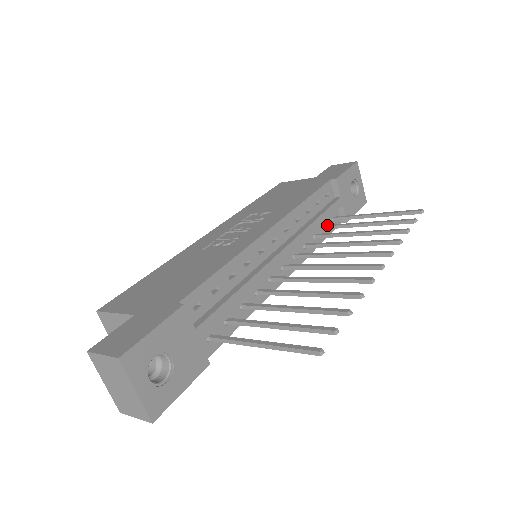
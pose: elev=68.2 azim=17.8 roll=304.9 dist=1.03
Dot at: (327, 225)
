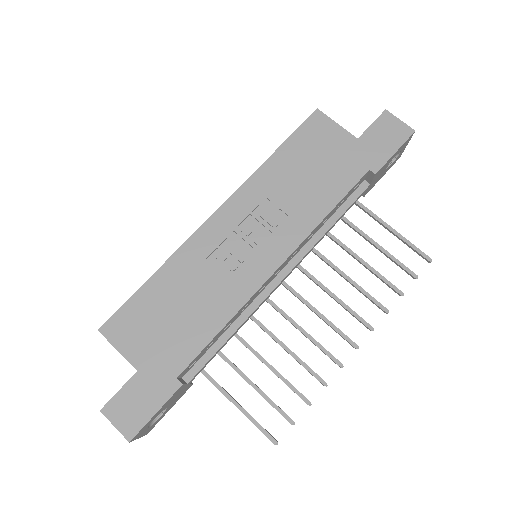
Dot at: occluded
